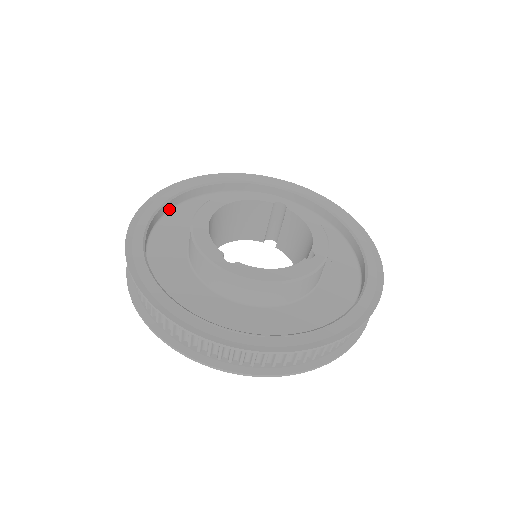
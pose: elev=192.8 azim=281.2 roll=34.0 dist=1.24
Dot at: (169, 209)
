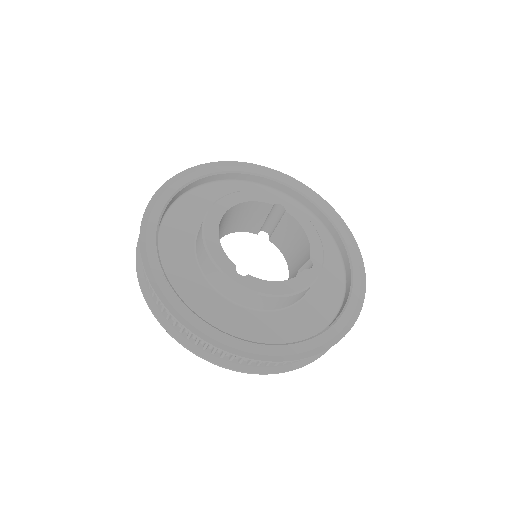
Dot at: (172, 203)
